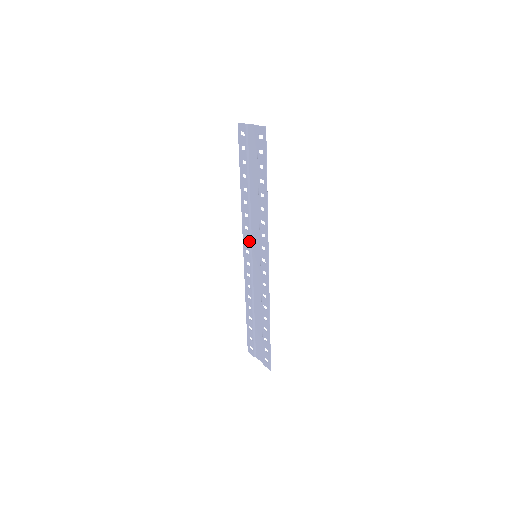
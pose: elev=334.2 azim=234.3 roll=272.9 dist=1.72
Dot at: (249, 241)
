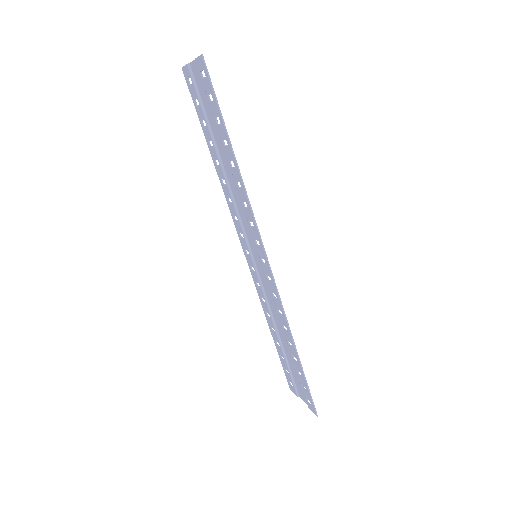
Dot at: (243, 236)
